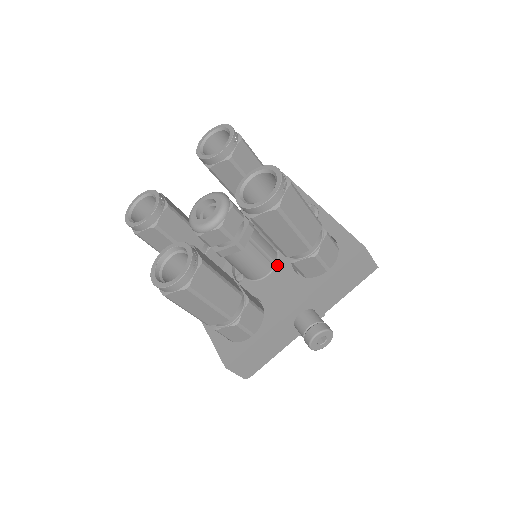
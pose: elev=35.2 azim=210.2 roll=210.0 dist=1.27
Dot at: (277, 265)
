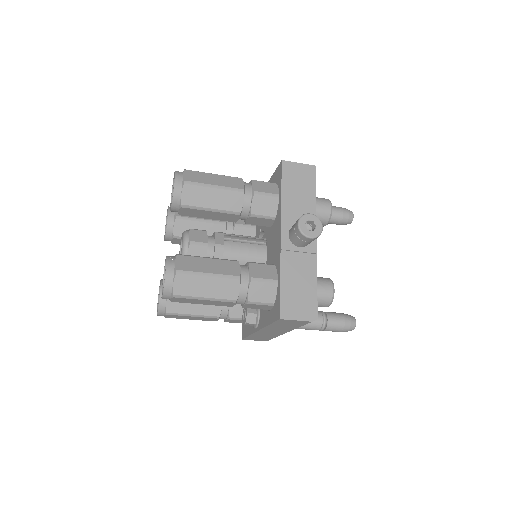
Dot at: occluded
